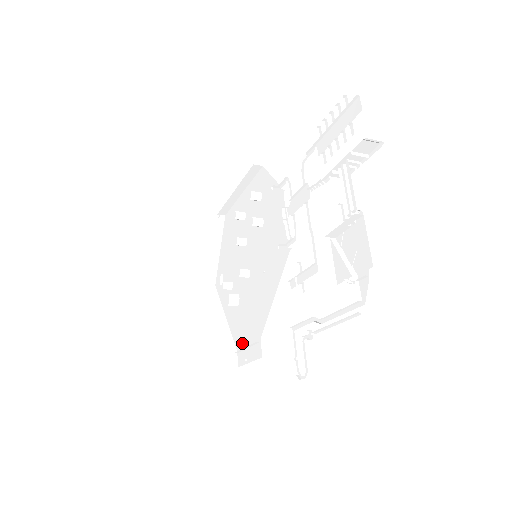
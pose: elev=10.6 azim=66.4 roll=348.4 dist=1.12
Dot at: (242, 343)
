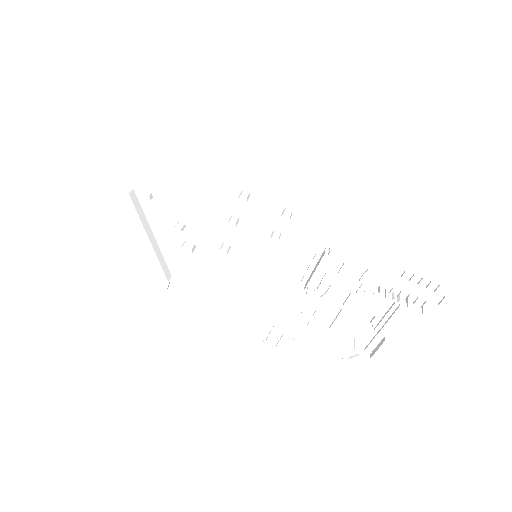
Dot at: (186, 279)
